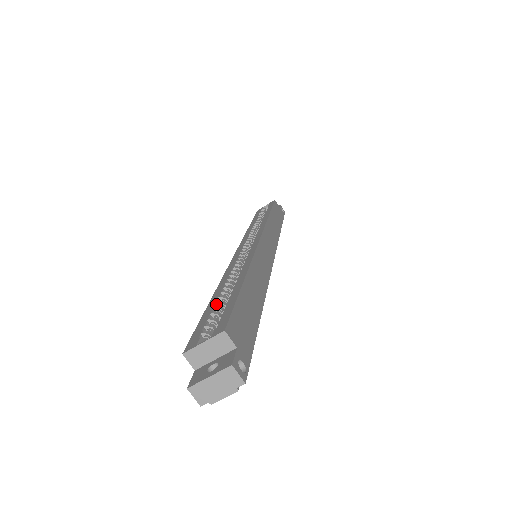
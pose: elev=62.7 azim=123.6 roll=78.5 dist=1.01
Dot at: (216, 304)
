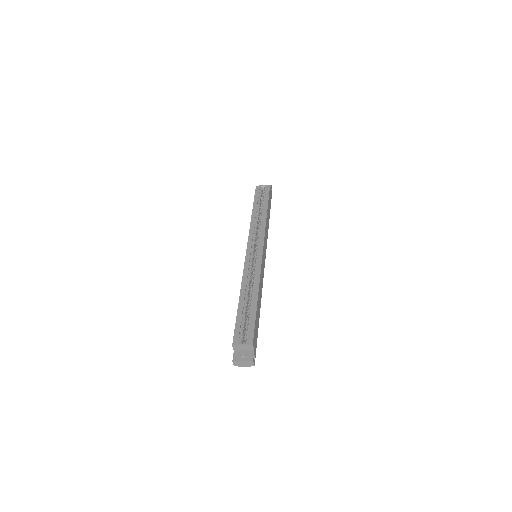
Dot at: (243, 311)
